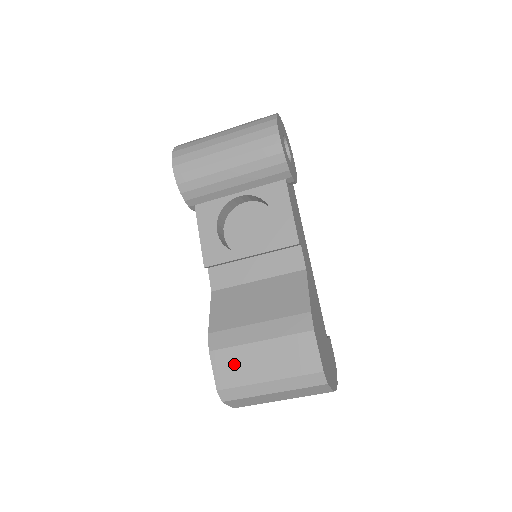
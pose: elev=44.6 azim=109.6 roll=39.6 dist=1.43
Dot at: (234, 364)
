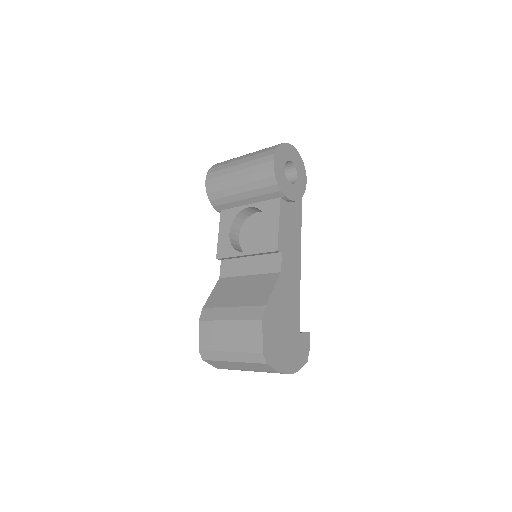
Dot at: (211, 334)
